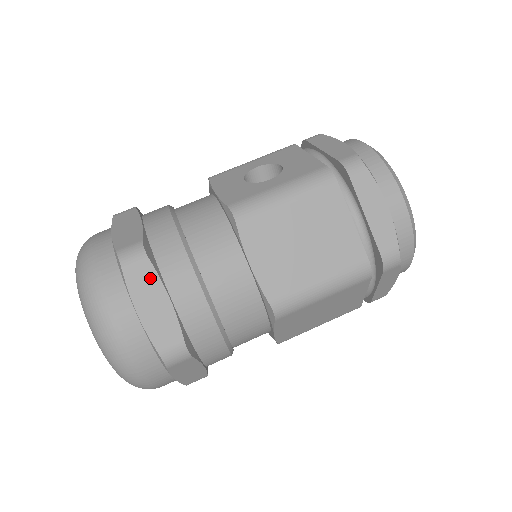
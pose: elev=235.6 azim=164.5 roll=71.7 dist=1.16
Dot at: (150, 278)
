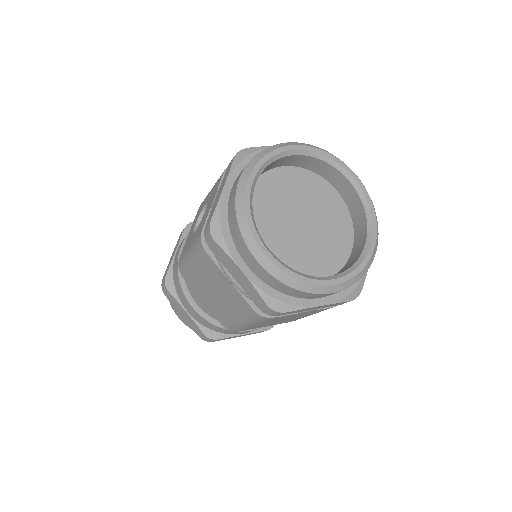
Dot at: (174, 300)
